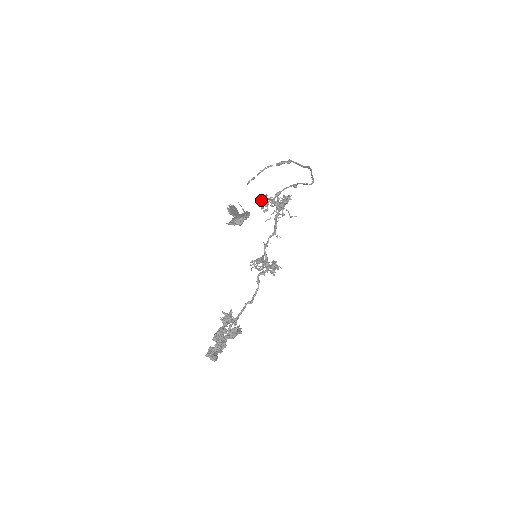
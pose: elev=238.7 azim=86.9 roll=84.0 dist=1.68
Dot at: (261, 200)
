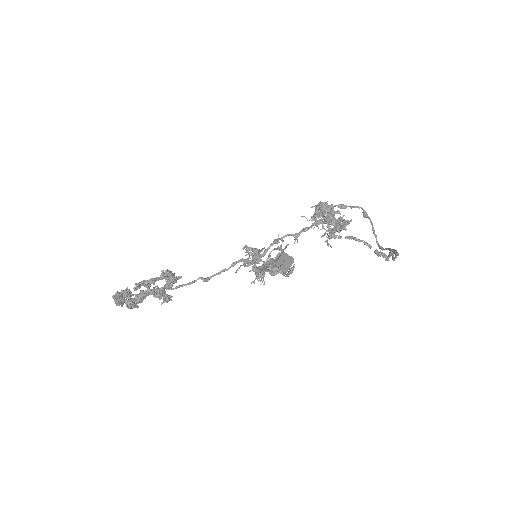
Dot at: (322, 211)
